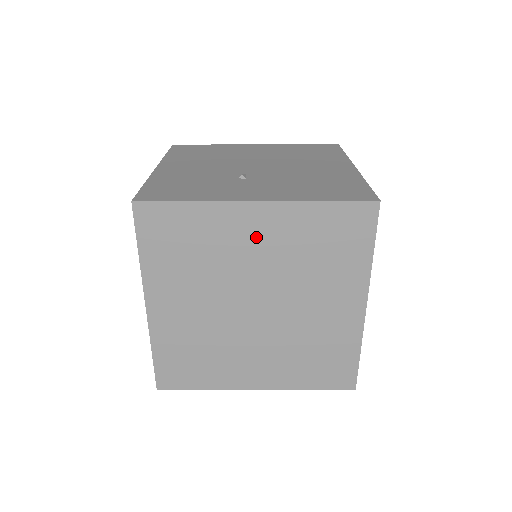
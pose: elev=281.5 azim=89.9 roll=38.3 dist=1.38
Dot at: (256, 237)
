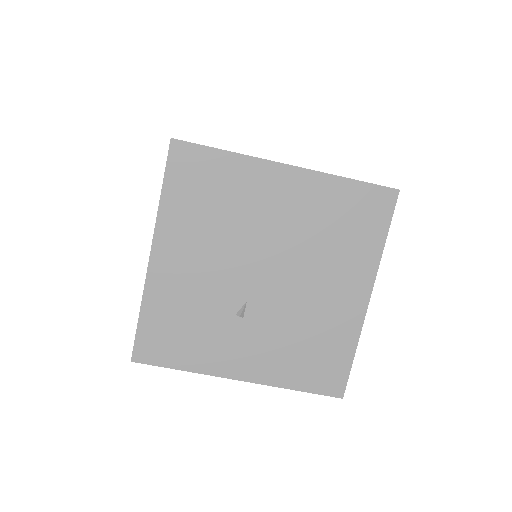
Dot at: occluded
